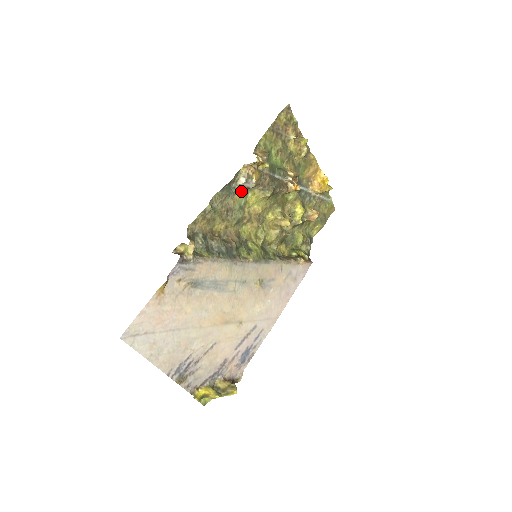
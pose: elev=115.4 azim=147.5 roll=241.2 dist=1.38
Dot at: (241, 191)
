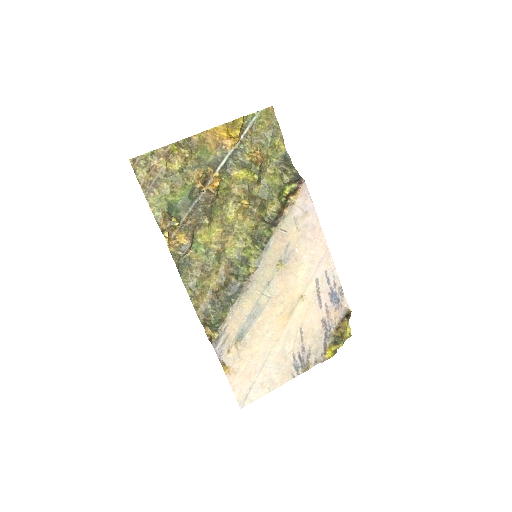
Dot at: (191, 251)
